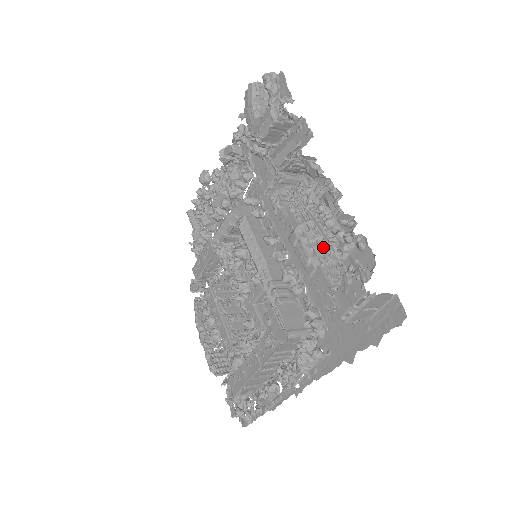
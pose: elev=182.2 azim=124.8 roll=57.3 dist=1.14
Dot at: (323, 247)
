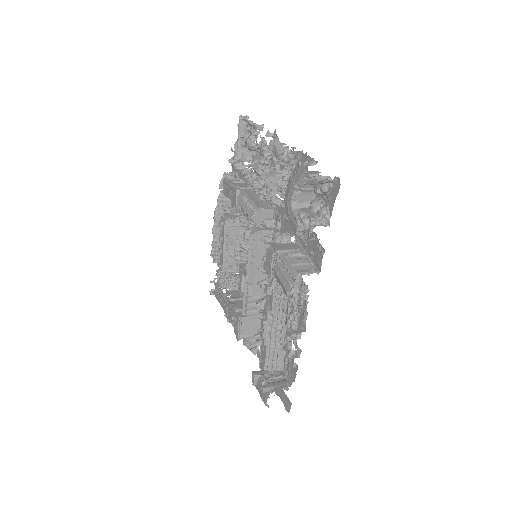
Dot at: (278, 337)
